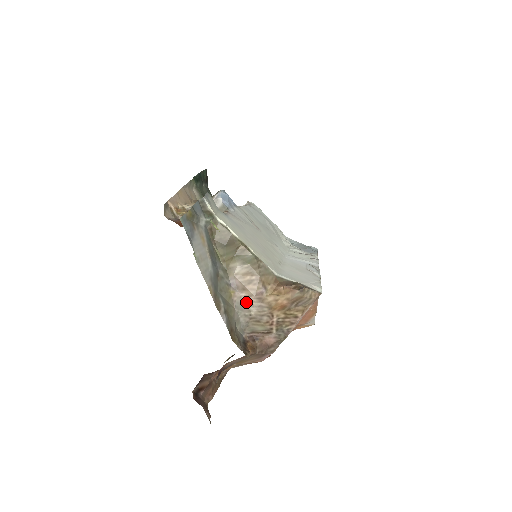
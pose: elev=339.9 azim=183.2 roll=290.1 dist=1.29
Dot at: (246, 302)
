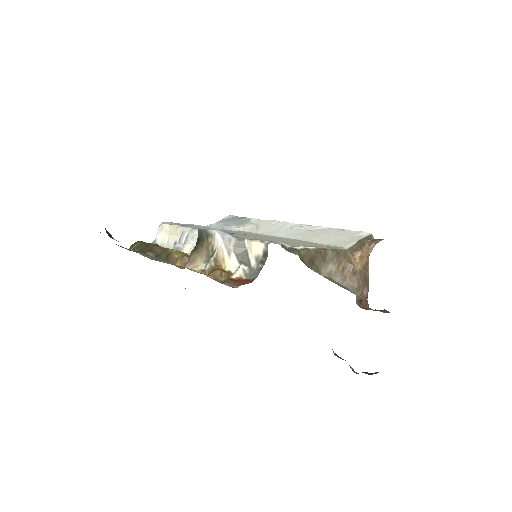
Dot at: (351, 284)
